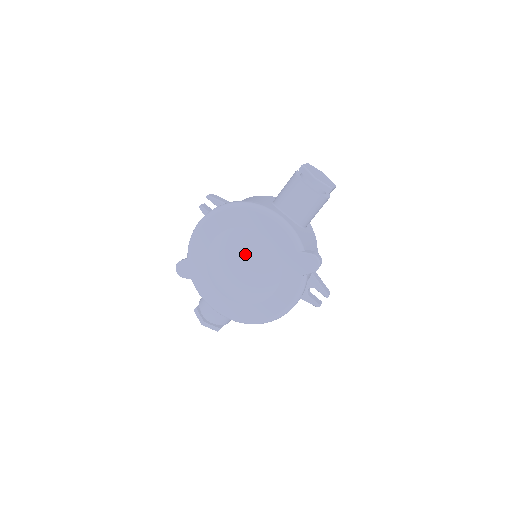
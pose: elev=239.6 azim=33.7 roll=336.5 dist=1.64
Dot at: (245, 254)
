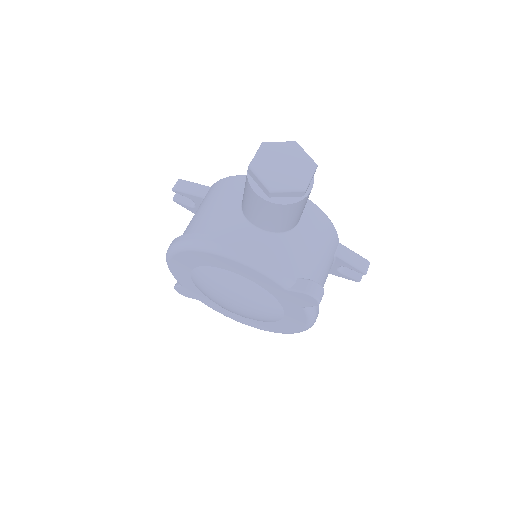
Dot at: (228, 293)
